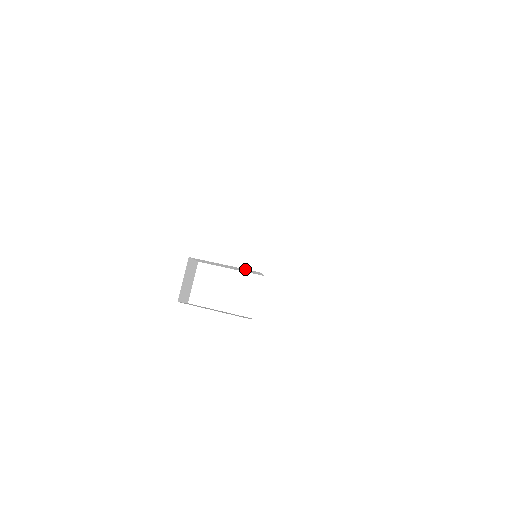
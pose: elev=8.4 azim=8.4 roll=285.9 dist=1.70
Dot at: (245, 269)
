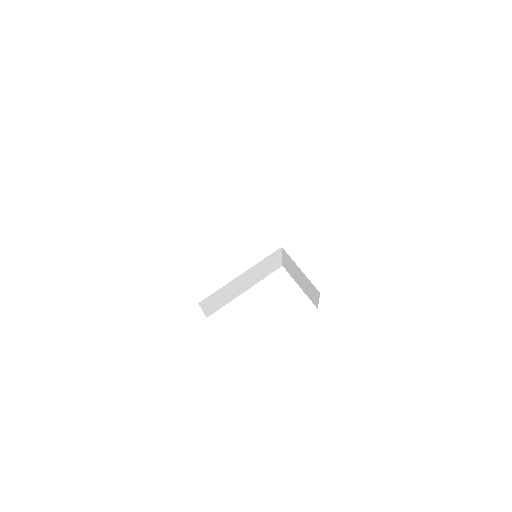
Dot at: (264, 260)
